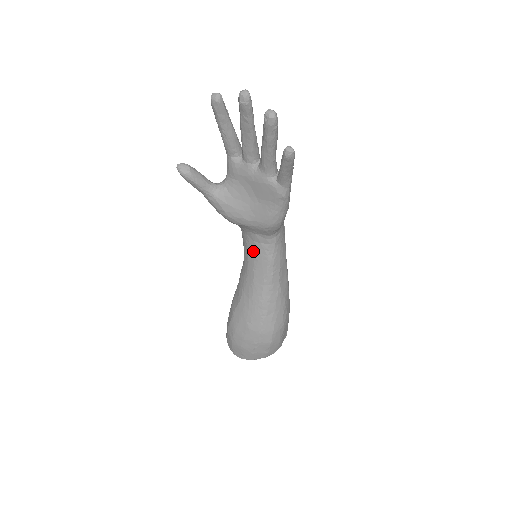
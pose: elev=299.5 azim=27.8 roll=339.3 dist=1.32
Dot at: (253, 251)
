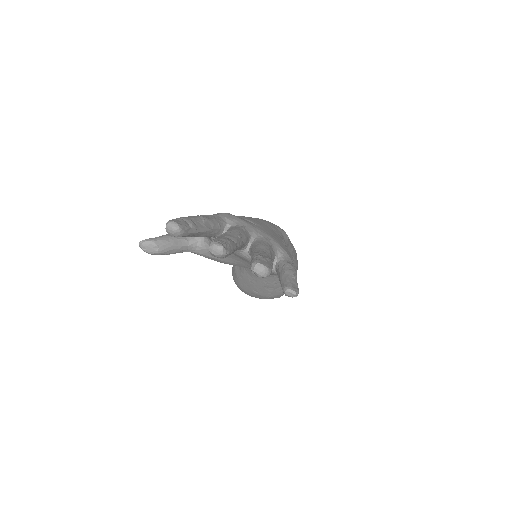
Dot at: occluded
